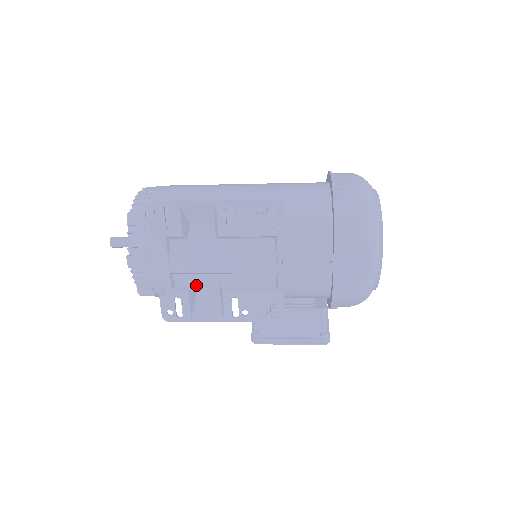
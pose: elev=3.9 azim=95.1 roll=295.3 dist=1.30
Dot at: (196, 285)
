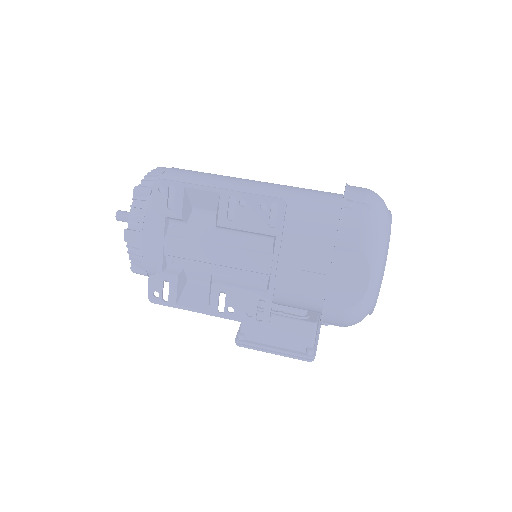
Dot at: (187, 272)
